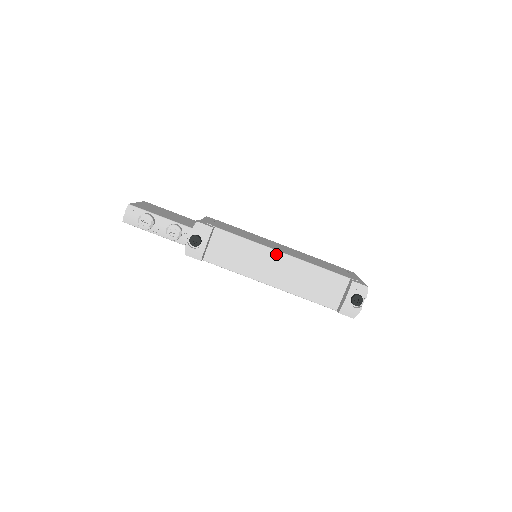
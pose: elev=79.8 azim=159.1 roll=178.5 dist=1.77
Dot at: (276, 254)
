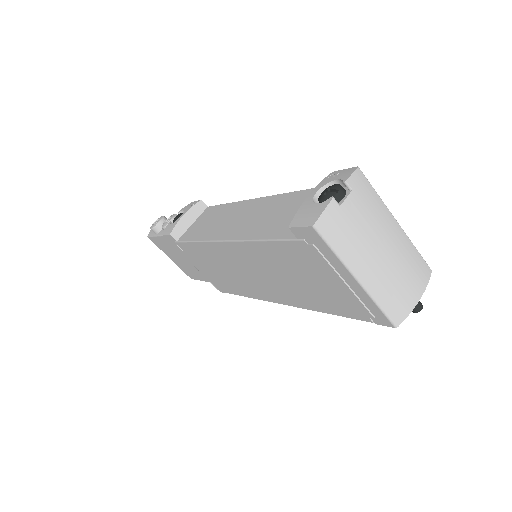
Dot at: (250, 202)
